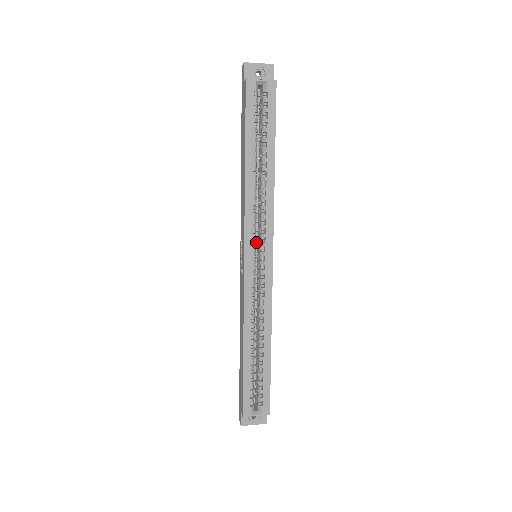
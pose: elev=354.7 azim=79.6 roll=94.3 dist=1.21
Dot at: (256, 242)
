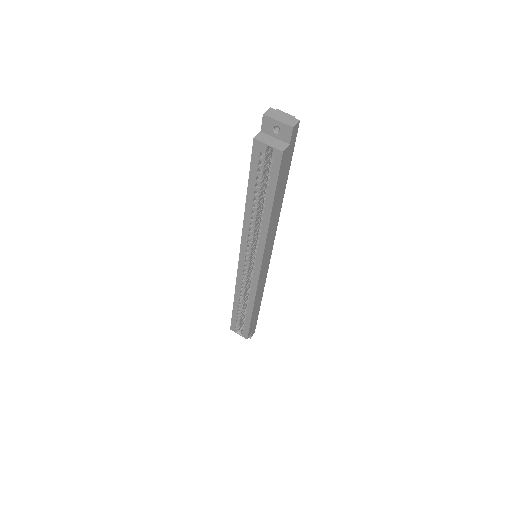
Dot at: occluded
